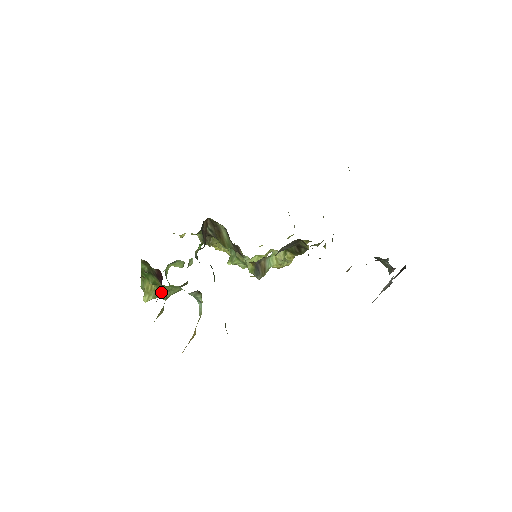
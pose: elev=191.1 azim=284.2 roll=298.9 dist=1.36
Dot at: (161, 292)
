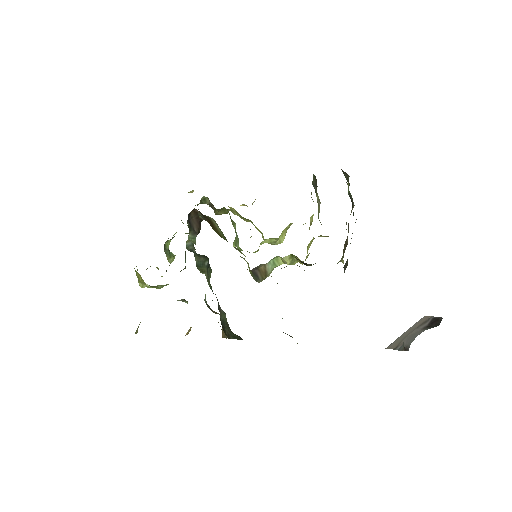
Dot at: (151, 287)
